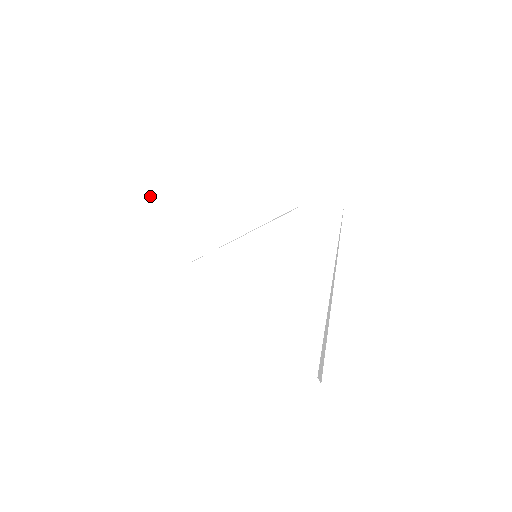
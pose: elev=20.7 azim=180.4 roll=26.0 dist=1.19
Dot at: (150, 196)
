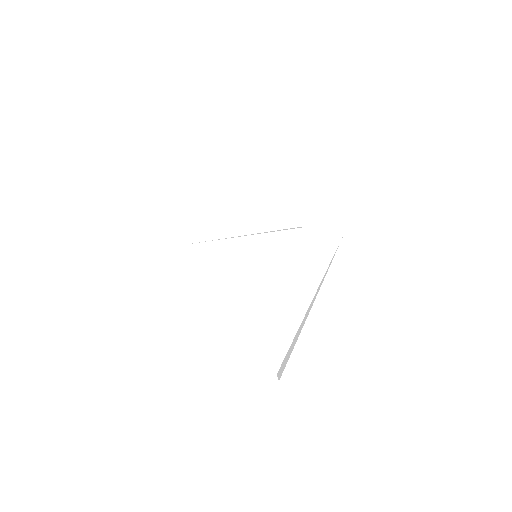
Dot at: (180, 173)
